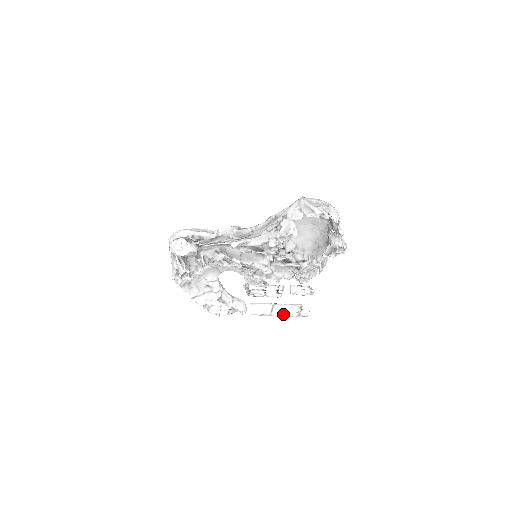
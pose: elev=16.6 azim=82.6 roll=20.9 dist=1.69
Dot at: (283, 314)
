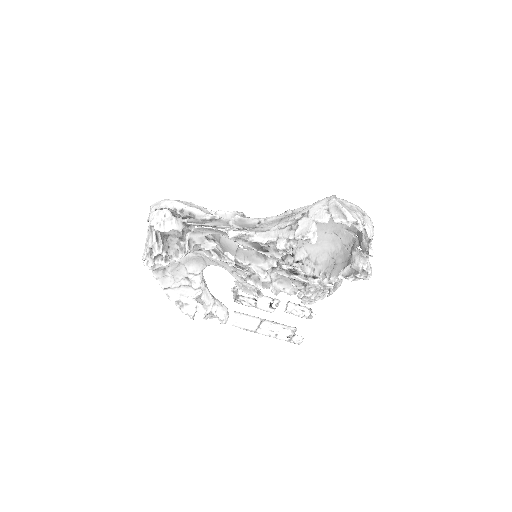
Dot at: (271, 334)
